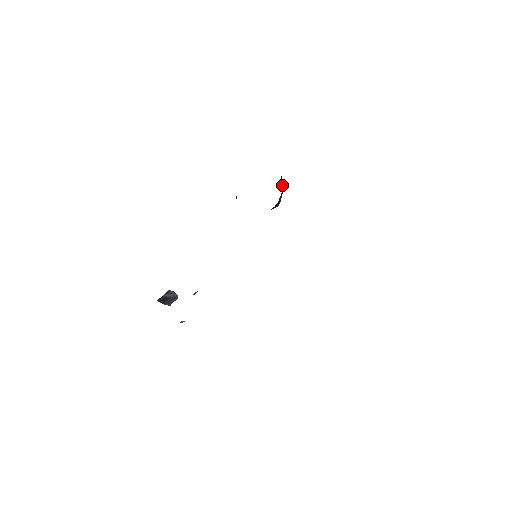
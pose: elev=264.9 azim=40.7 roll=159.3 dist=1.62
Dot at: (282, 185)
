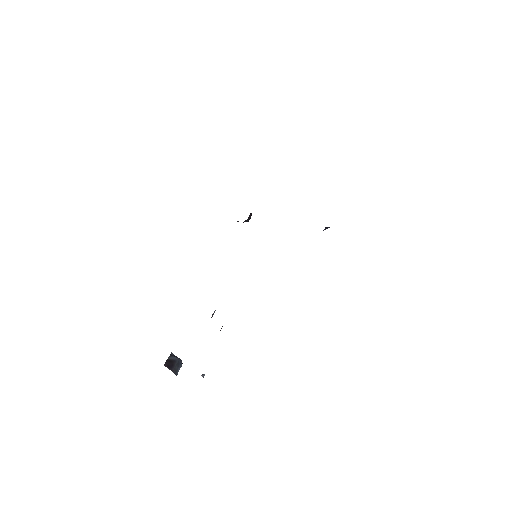
Dot at: occluded
